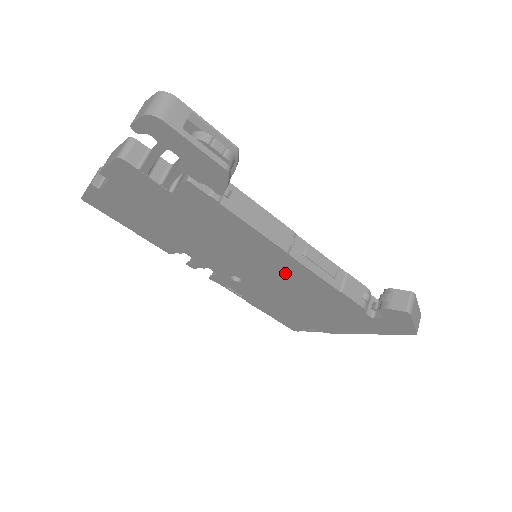
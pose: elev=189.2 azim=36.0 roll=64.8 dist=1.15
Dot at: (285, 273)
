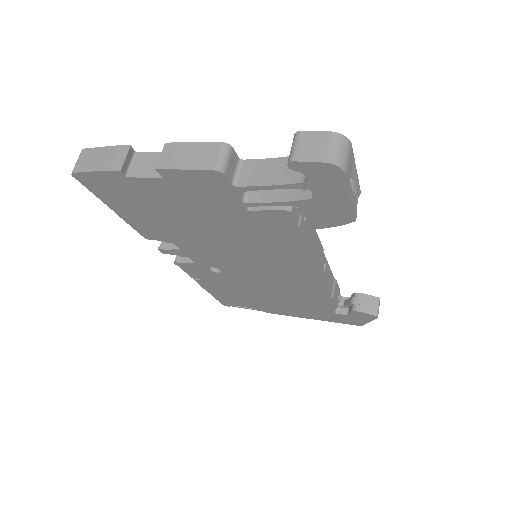
Dot at: (290, 279)
